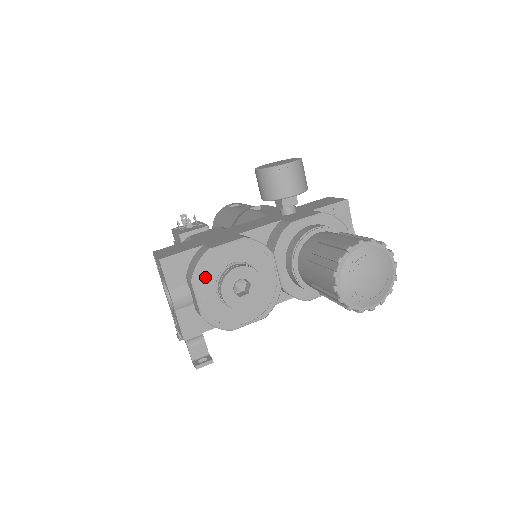
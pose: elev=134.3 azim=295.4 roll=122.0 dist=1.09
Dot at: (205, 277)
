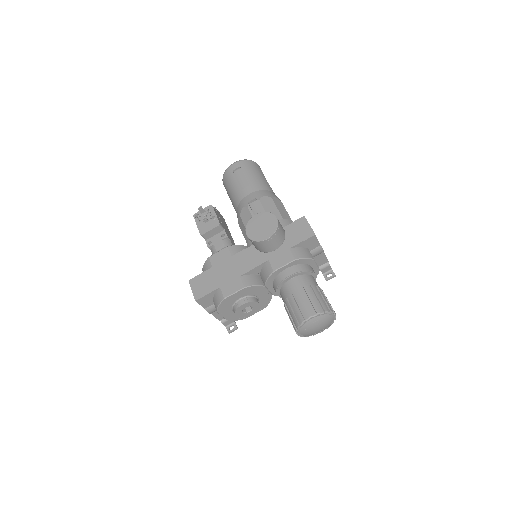
Dot at: (224, 308)
